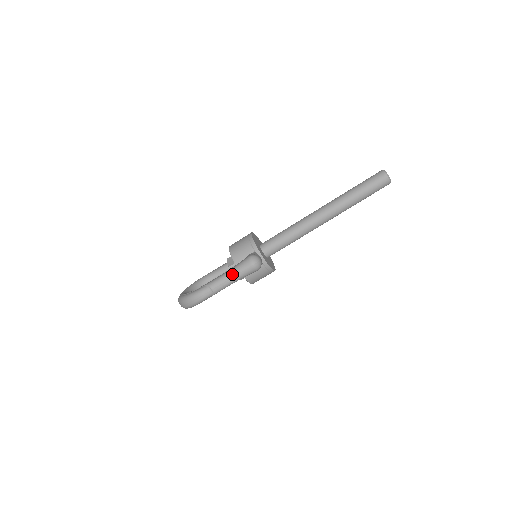
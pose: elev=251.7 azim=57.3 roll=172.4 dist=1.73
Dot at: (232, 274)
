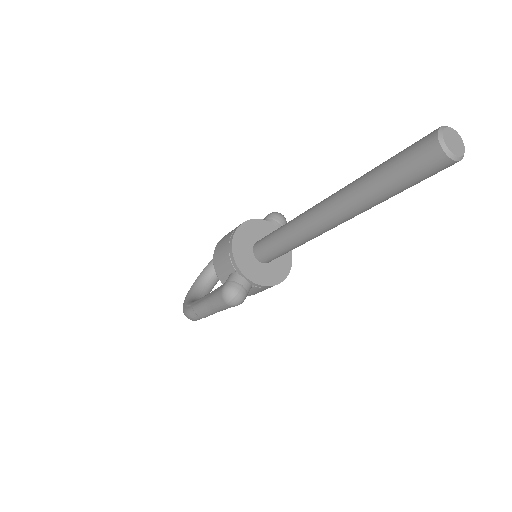
Dot at: (210, 306)
